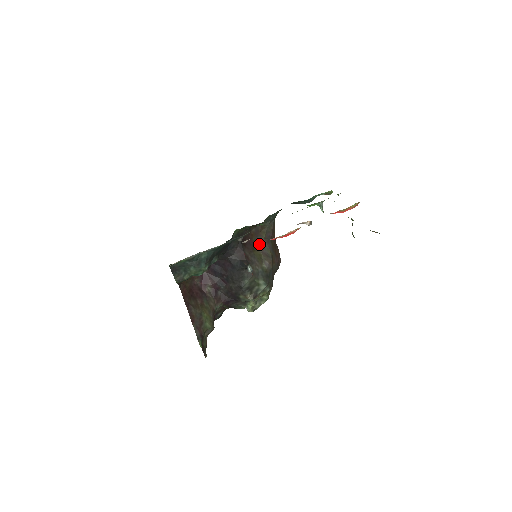
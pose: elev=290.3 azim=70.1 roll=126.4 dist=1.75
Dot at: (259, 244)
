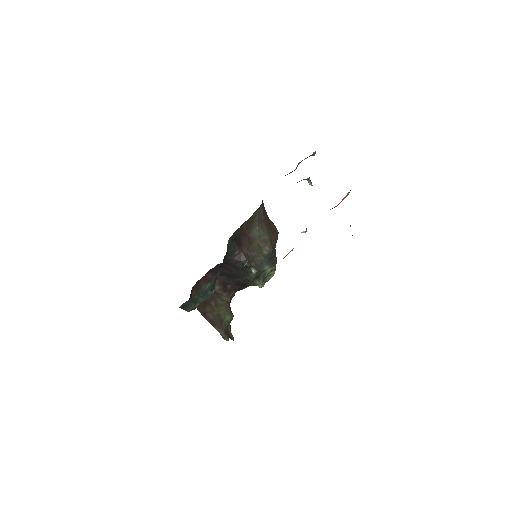
Dot at: (254, 234)
